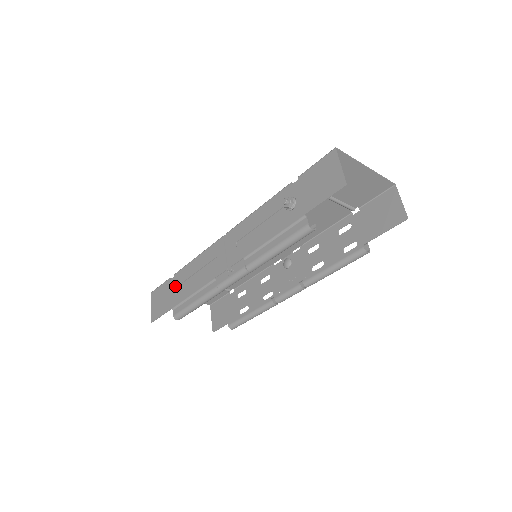
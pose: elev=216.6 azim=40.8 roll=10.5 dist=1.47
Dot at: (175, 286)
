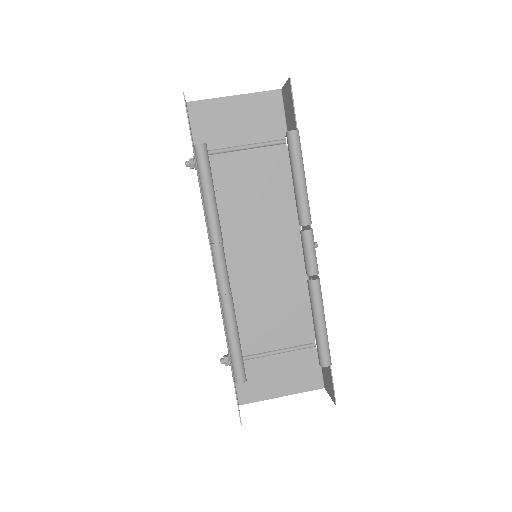
Dot at: (224, 356)
